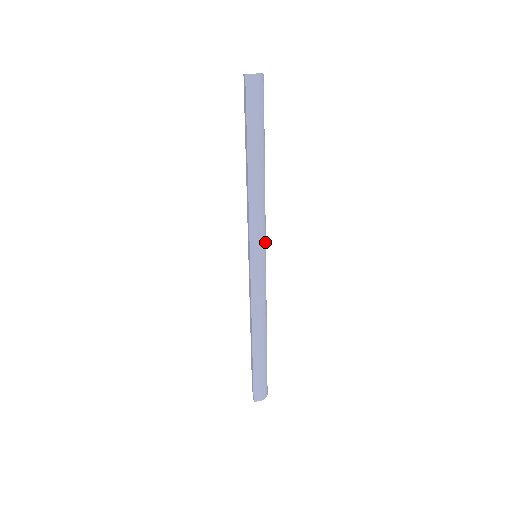
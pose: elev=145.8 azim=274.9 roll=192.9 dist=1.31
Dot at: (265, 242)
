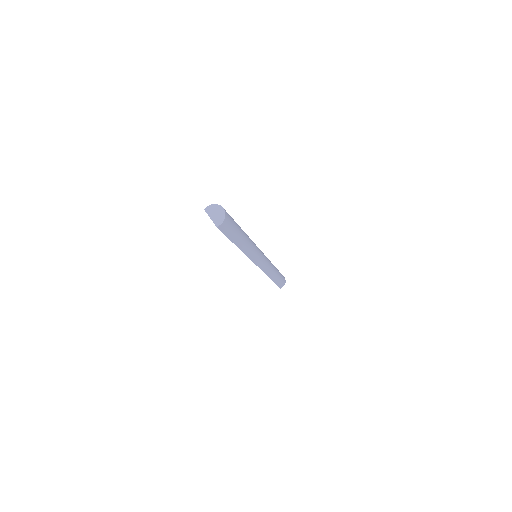
Dot at: (260, 251)
